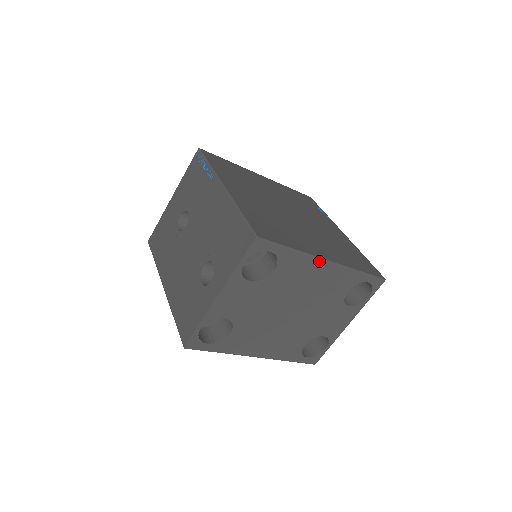
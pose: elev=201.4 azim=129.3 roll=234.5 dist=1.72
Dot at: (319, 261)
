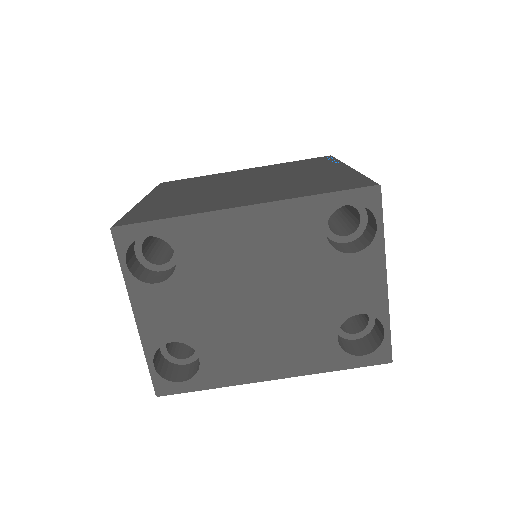
Dot at: (228, 215)
